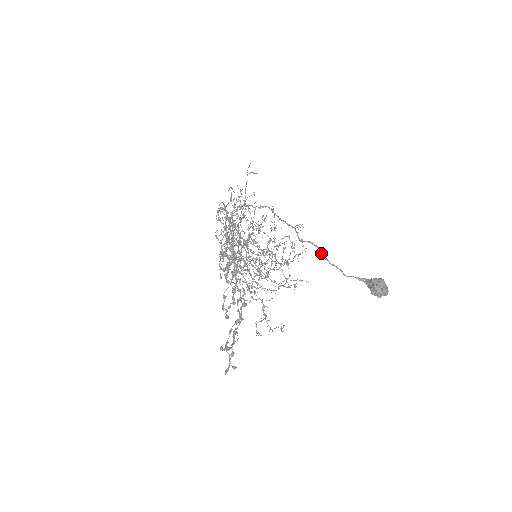
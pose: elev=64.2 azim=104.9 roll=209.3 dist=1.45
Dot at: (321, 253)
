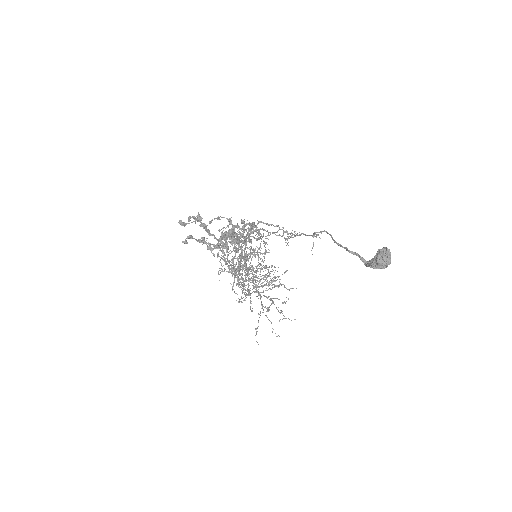
Dot at: (332, 237)
